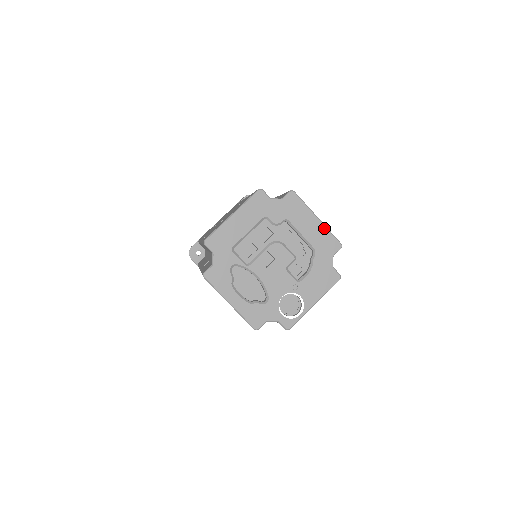
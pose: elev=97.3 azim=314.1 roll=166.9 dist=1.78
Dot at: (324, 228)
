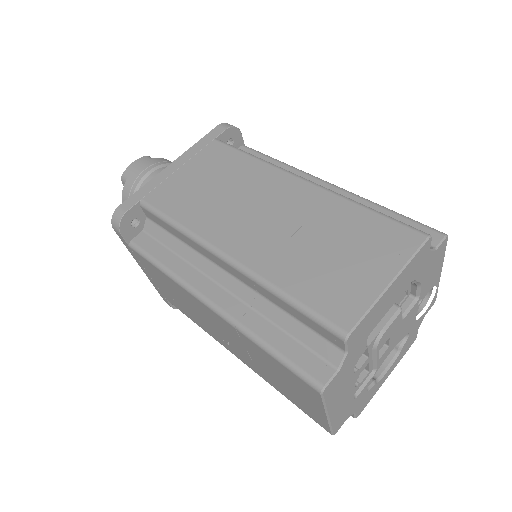
Dot at: (404, 271)
